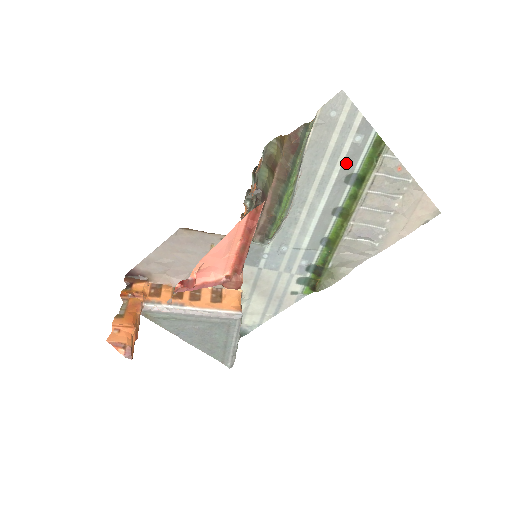
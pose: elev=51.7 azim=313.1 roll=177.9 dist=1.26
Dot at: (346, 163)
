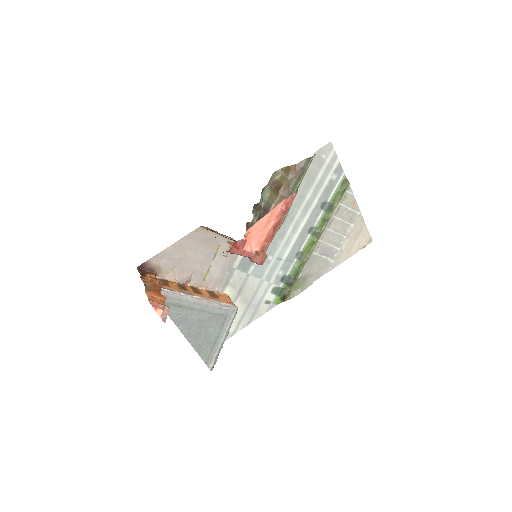
Dot at: (324, 193)
